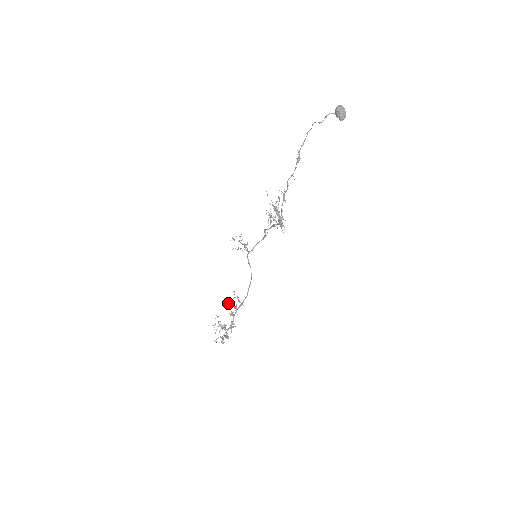
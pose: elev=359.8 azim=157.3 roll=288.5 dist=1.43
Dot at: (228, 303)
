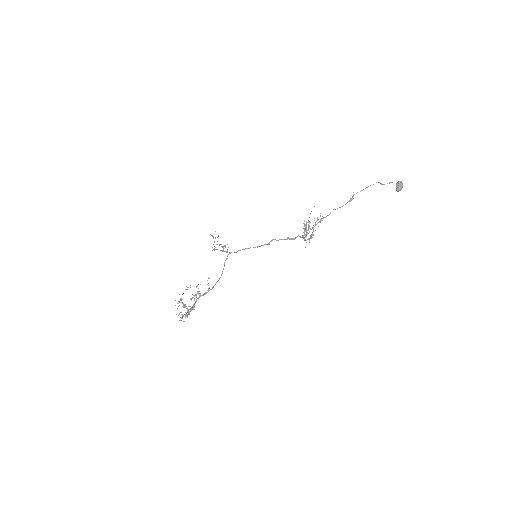
Dot at: occluded
